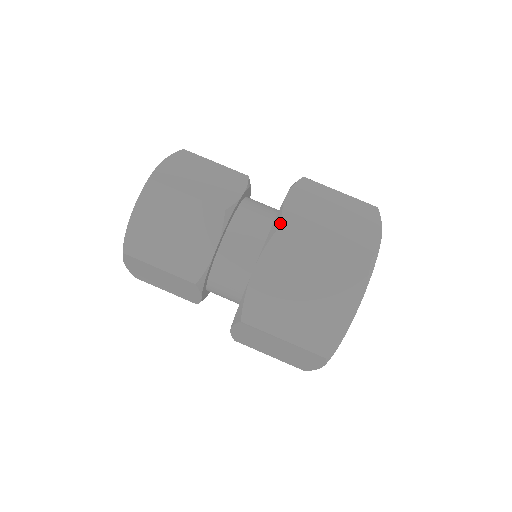
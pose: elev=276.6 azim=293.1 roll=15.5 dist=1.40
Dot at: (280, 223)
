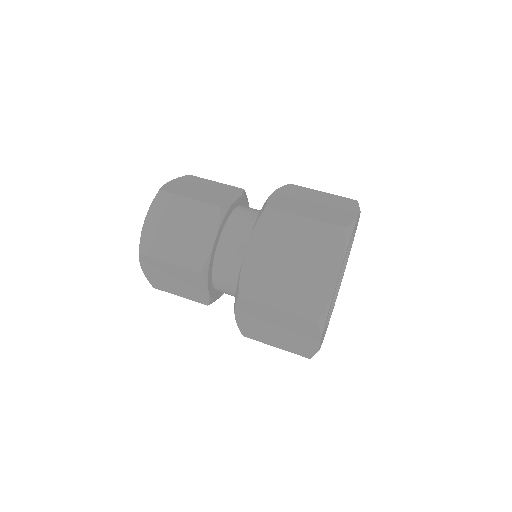
Dot at: occluded
